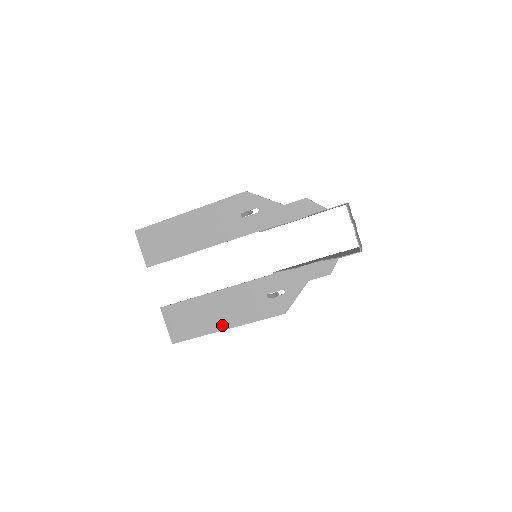
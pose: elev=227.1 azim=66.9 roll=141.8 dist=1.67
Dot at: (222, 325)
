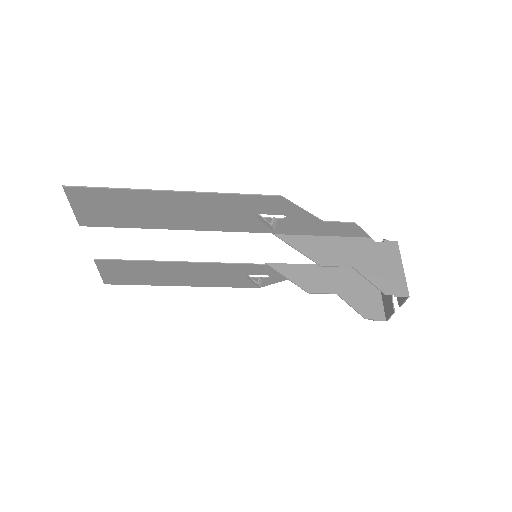
Dot at: (178, 283)
